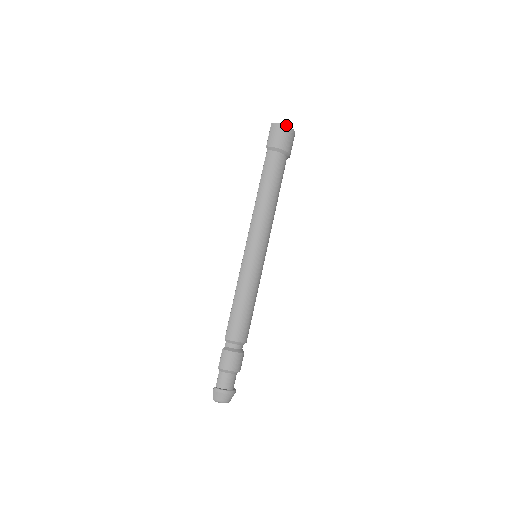
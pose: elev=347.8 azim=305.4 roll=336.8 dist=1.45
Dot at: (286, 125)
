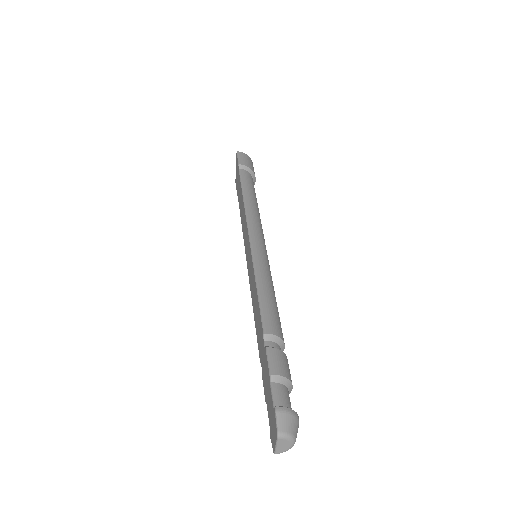
Dot at: (250, 158)
